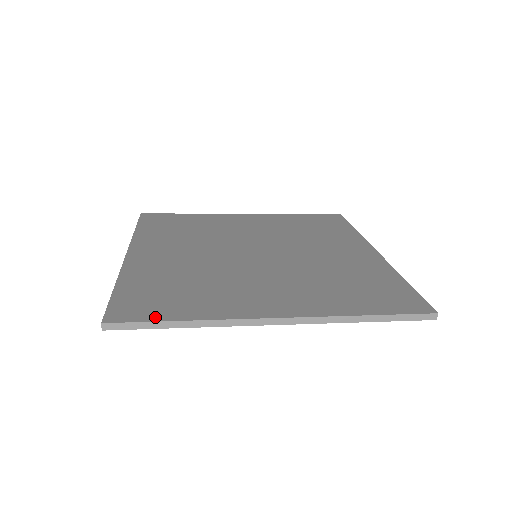
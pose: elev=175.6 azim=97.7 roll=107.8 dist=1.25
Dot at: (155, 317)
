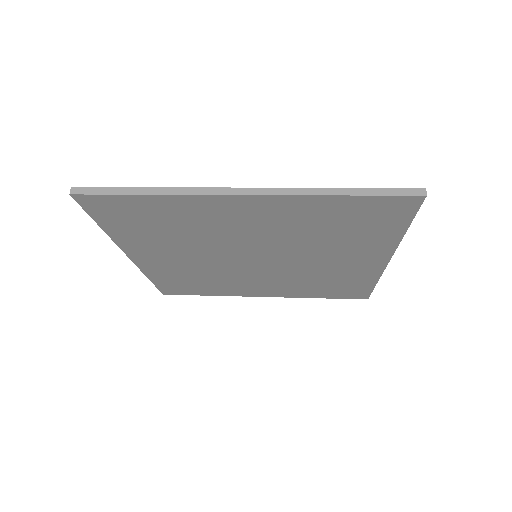
Dot at: (122, 191)
